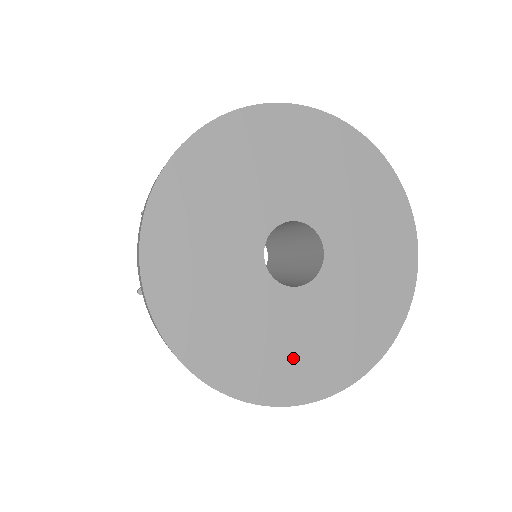
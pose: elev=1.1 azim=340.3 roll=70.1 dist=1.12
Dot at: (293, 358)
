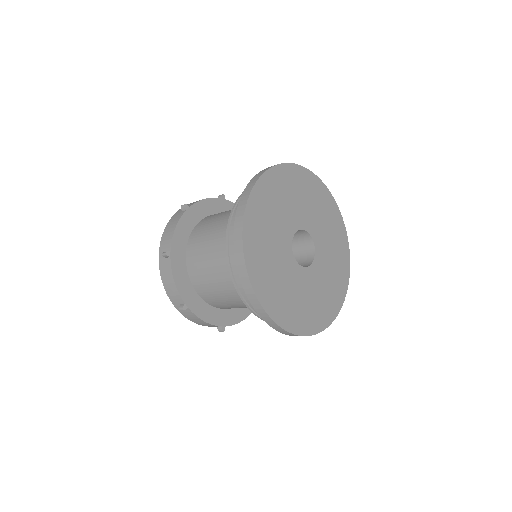
Dot at: (320, 303)
